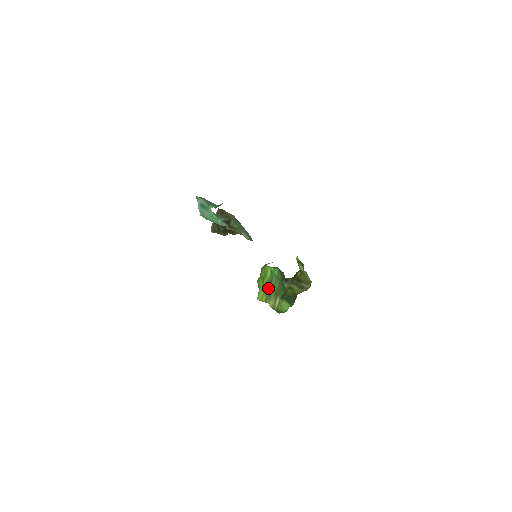
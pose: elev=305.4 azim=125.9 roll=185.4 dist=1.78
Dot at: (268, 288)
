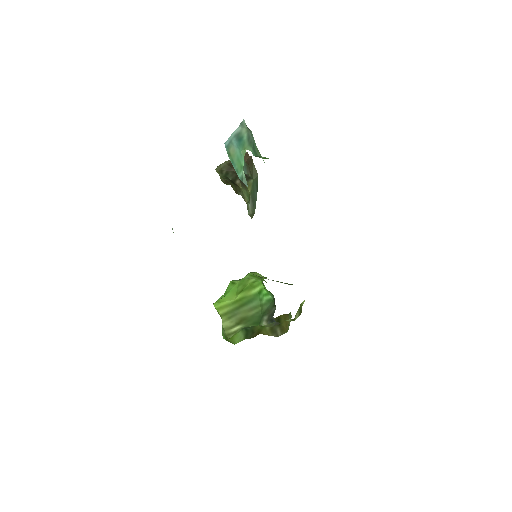
Dot at: (239, 305)
